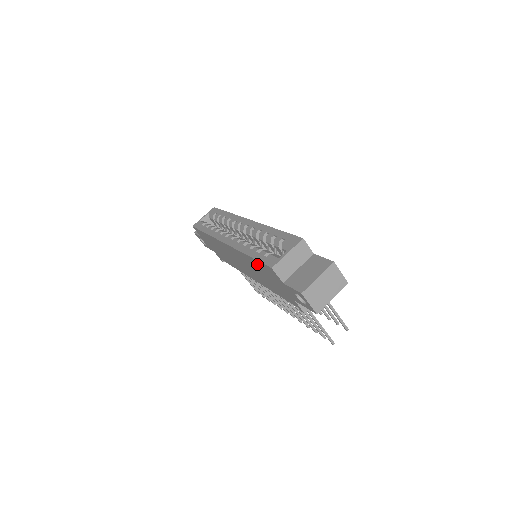
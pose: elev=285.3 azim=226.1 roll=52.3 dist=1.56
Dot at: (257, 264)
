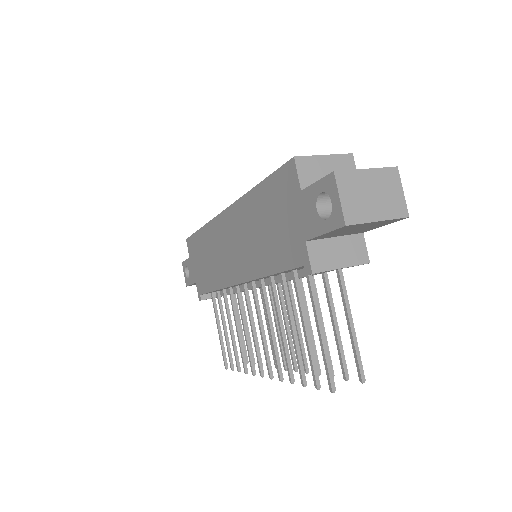
Dot at: (266, 193)
